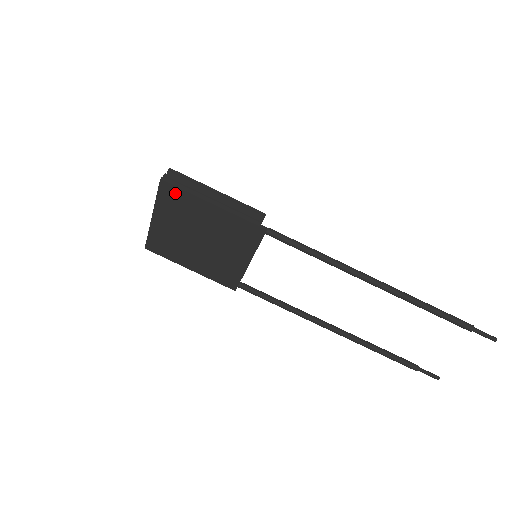
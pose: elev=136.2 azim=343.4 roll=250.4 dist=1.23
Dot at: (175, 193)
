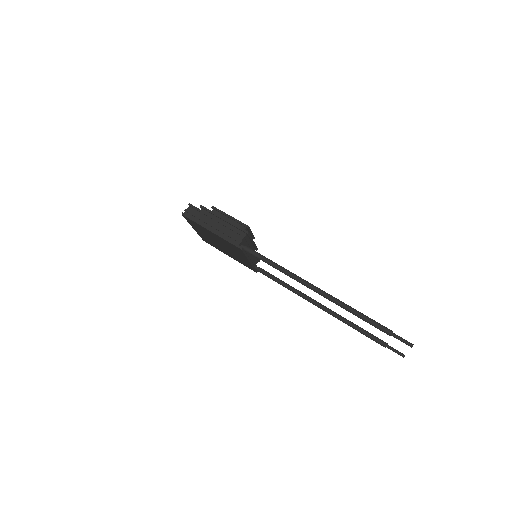
Dot at: (192, 222)
